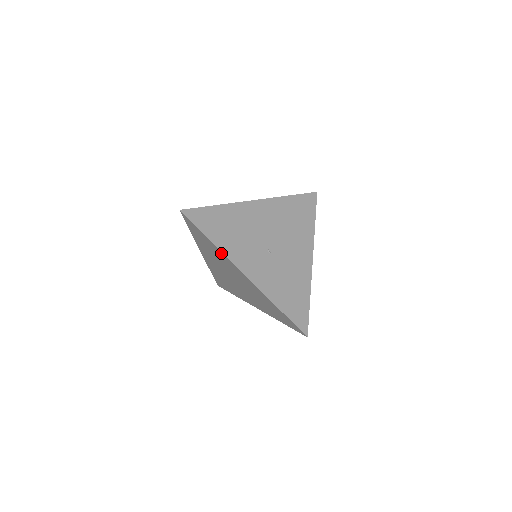
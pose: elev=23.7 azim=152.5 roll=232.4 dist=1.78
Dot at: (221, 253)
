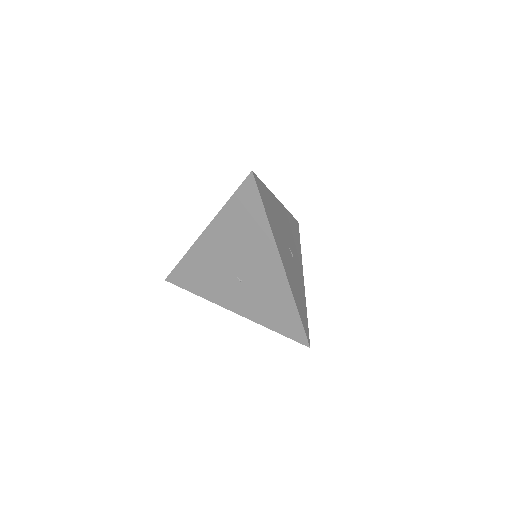
Dot at: occluded
